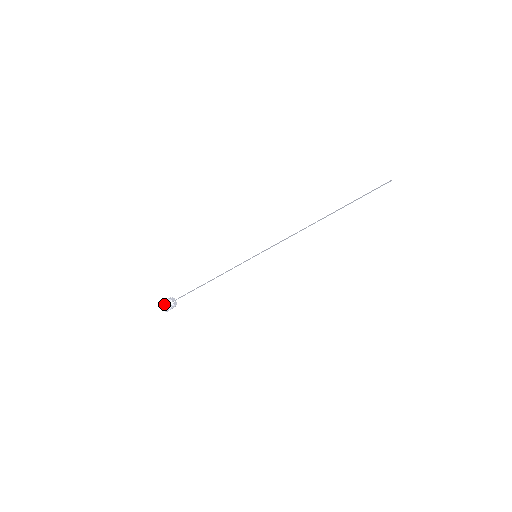
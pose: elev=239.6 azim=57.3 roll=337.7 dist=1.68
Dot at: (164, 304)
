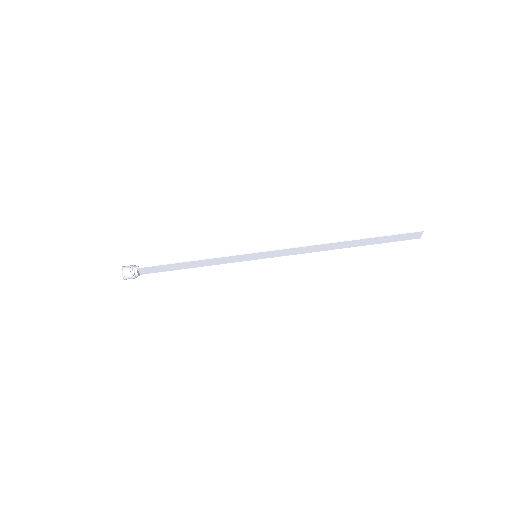
Dot at: (127, 267)
